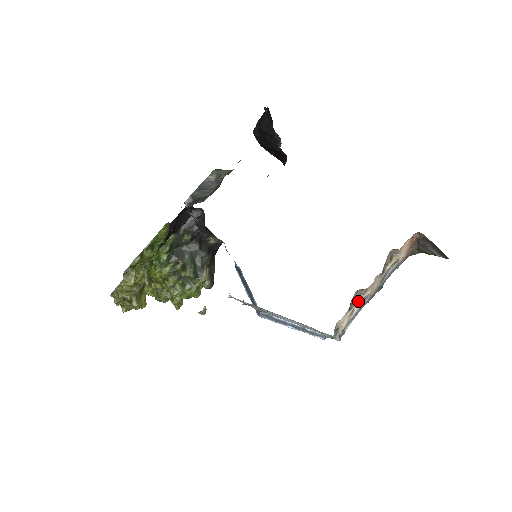
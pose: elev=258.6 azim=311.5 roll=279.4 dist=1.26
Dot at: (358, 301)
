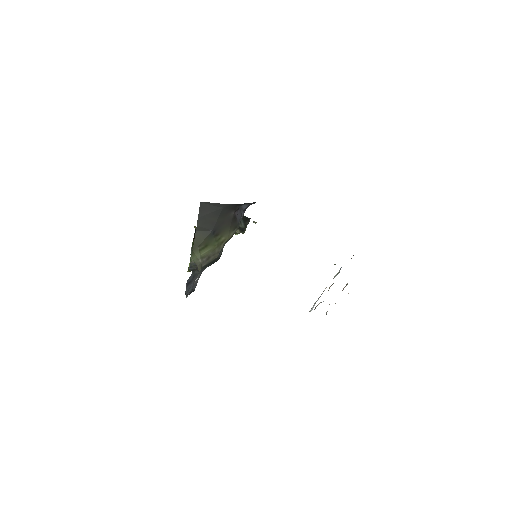
Dot at: occluded
